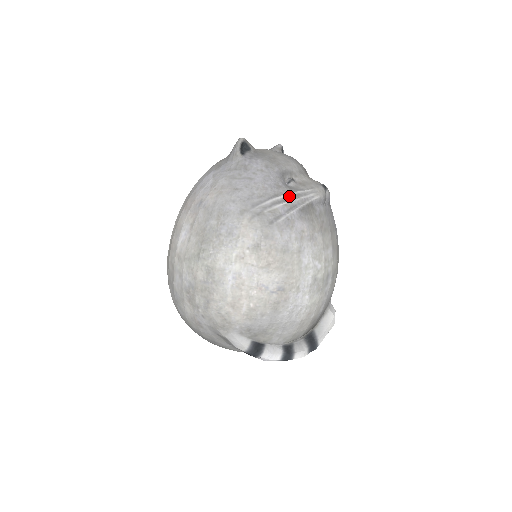
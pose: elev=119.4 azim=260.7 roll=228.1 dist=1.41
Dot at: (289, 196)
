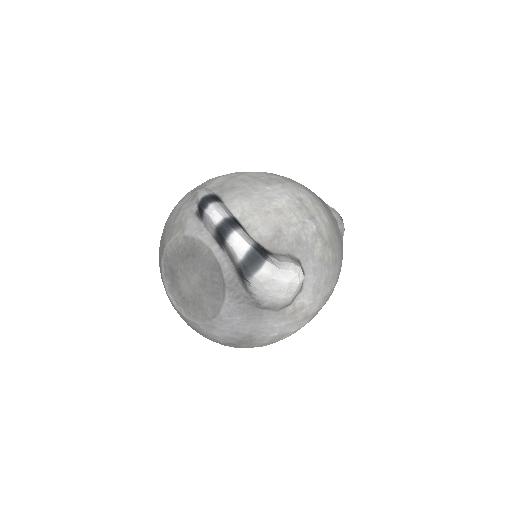
Dot at: occluded
